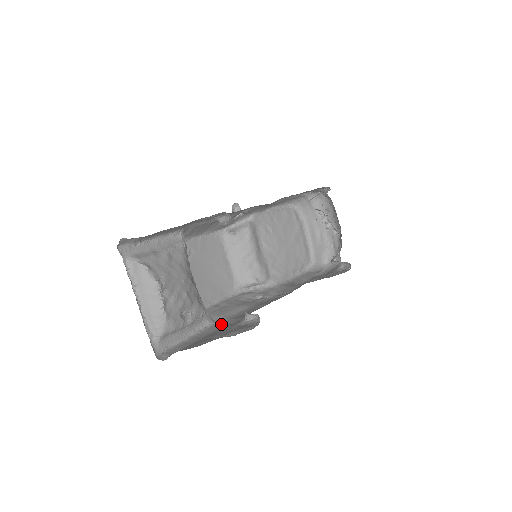
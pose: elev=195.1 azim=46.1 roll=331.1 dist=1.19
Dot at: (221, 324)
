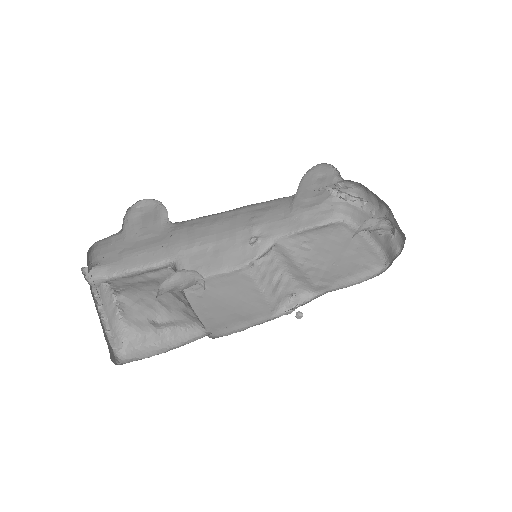
Dot at: occluded
